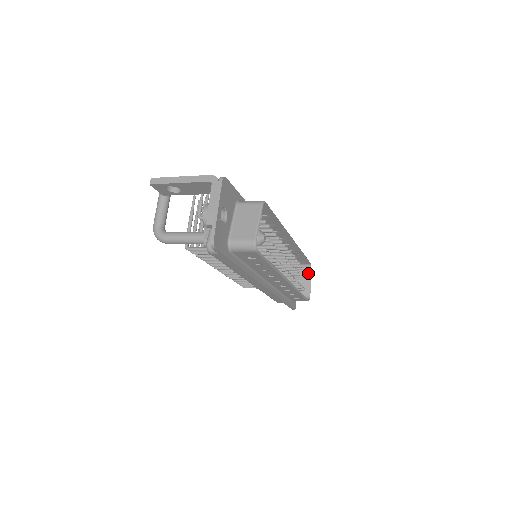
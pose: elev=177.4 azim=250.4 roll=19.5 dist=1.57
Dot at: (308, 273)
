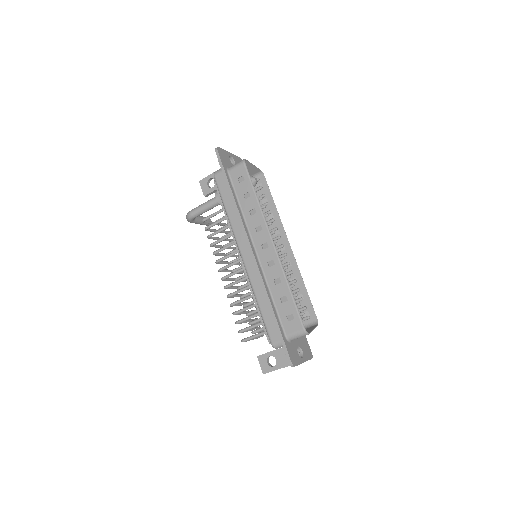
Dot at: (313, 327)
